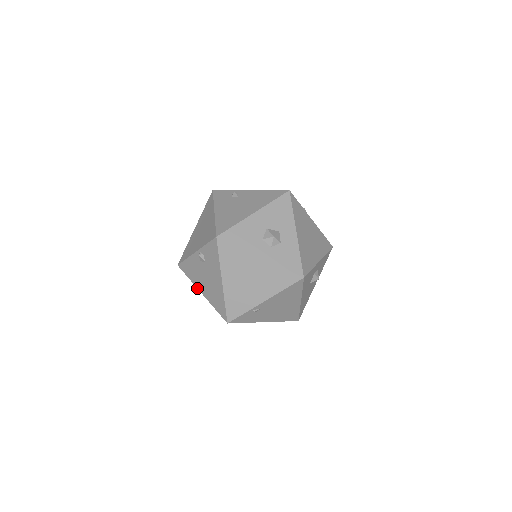
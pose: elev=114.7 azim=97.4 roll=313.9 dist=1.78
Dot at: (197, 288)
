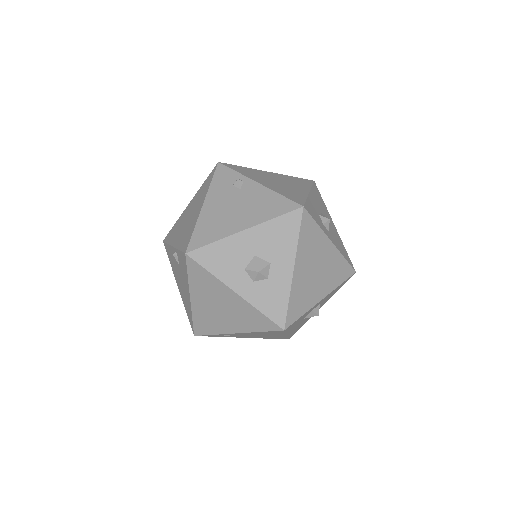
Dot at: (175, 279)
